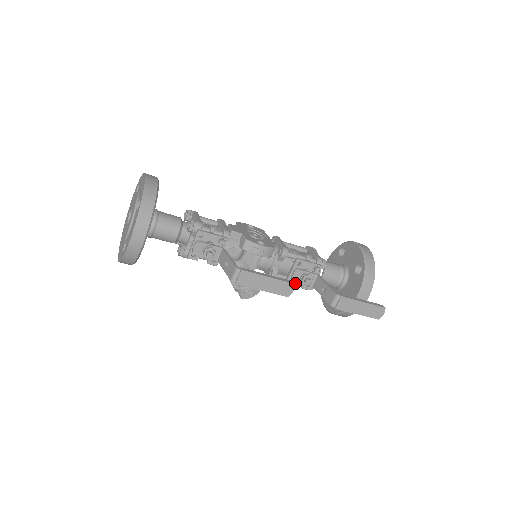
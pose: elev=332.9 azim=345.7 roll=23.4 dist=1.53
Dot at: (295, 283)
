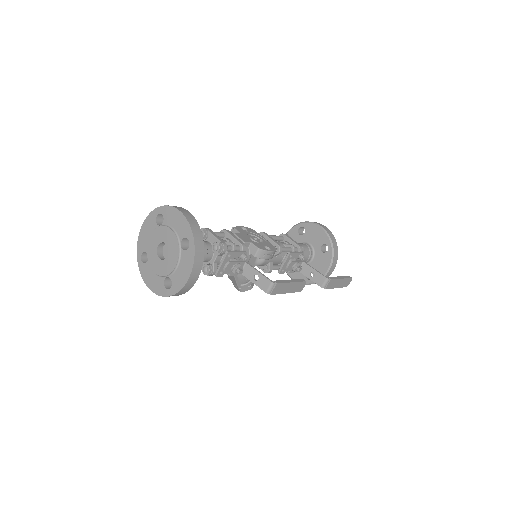
Dot at: occluded
